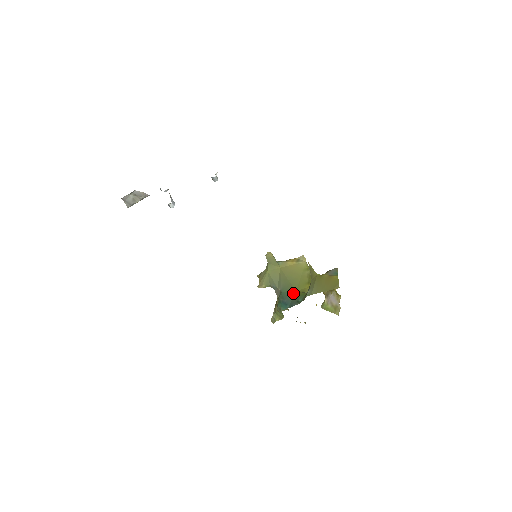
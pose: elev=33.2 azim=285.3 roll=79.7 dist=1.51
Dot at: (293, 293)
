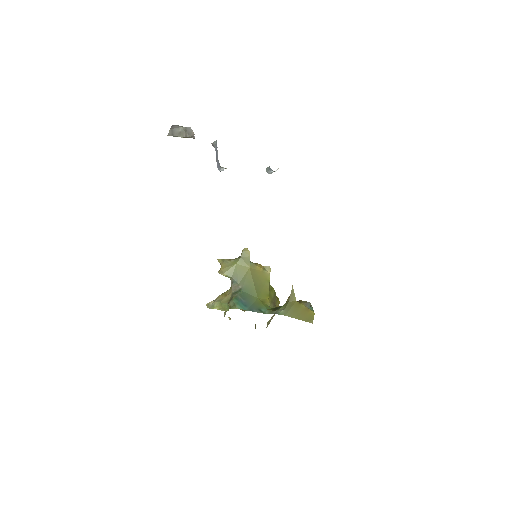
Dot at: (255, 298)
